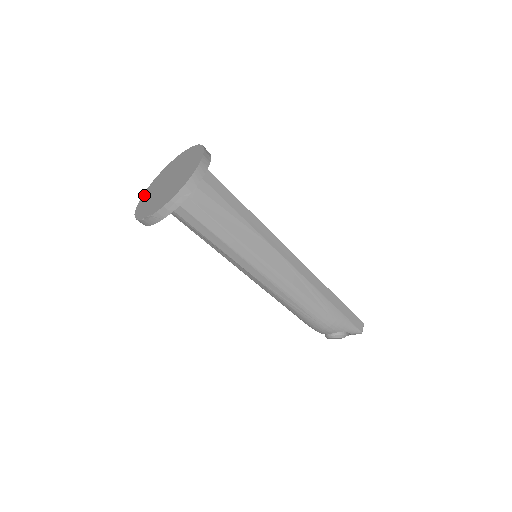
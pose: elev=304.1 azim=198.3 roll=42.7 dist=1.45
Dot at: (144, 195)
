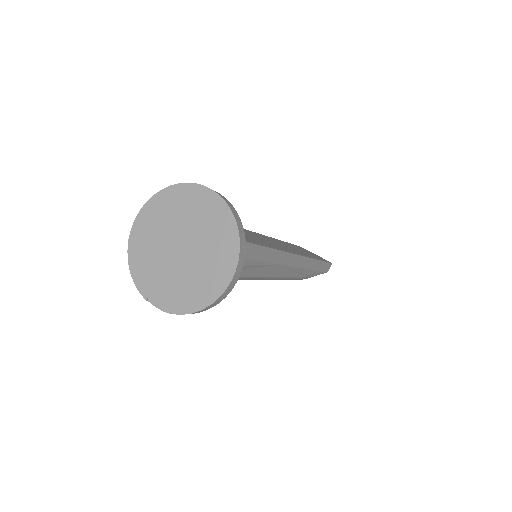
Dot at: (138, 226)
